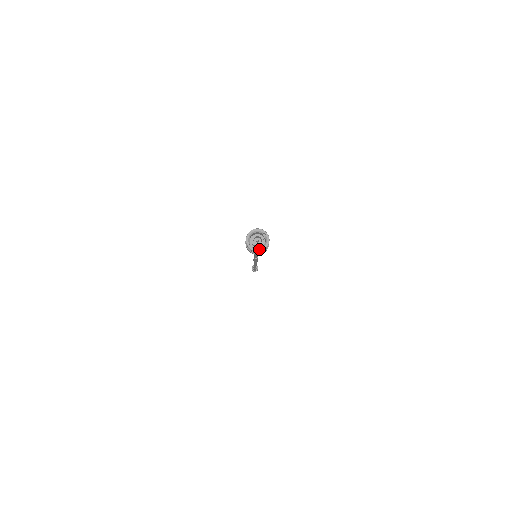
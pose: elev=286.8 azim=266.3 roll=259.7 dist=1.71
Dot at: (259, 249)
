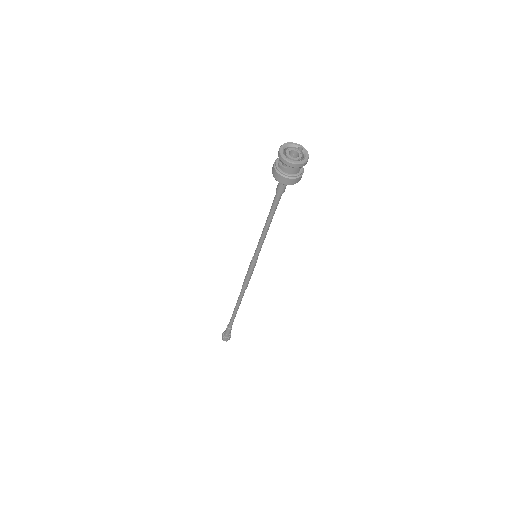
Dot at: (299, 161)
